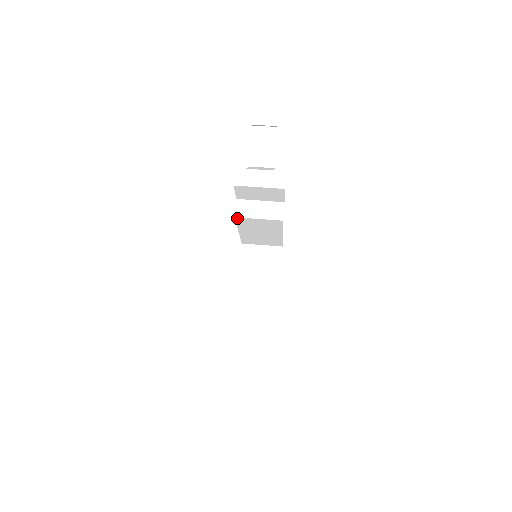
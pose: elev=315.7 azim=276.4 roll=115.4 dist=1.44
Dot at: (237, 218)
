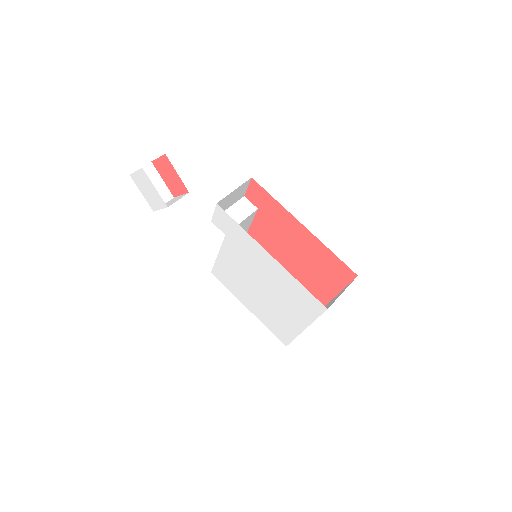
Dot at: (226, 235)
